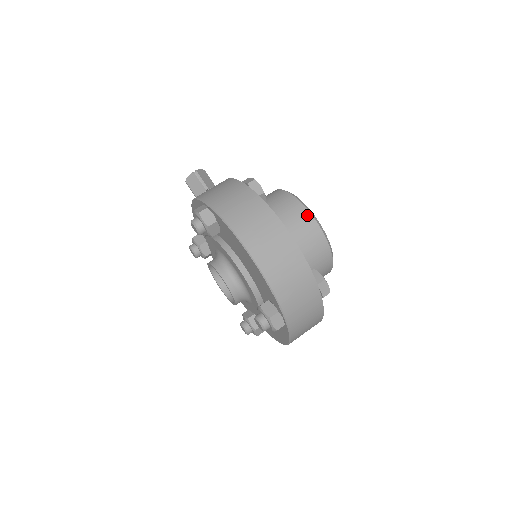
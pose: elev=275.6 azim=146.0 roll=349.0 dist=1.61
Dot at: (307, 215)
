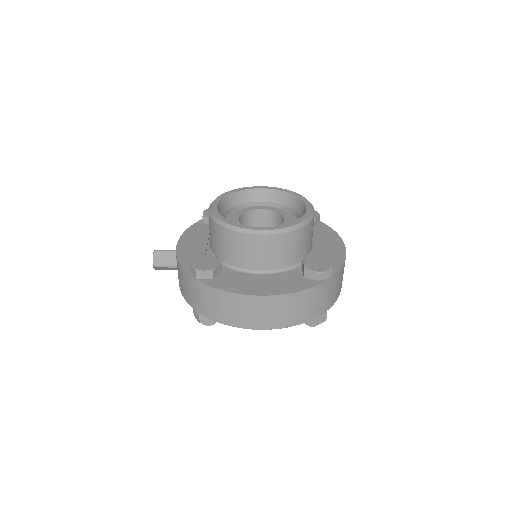
Dot at: (254, 238)
